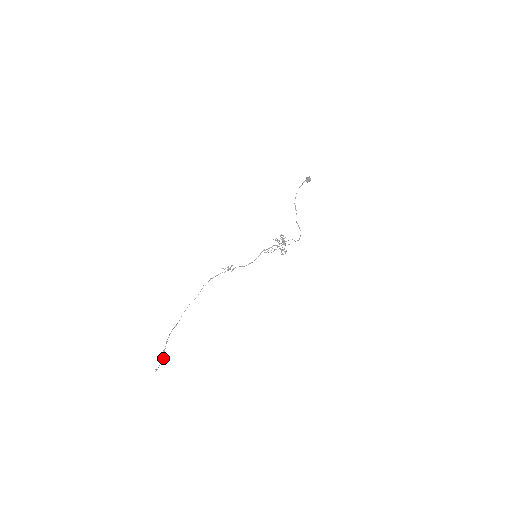
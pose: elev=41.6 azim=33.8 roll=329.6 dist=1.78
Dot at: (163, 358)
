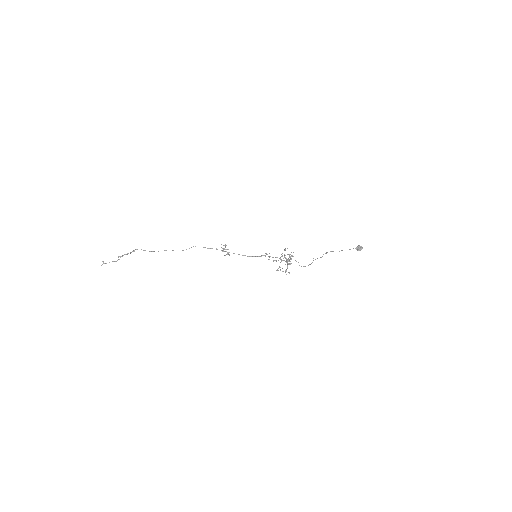
Dot at: (115, 261)
